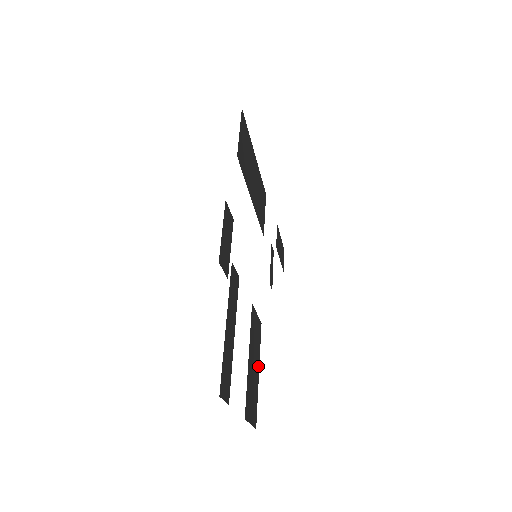
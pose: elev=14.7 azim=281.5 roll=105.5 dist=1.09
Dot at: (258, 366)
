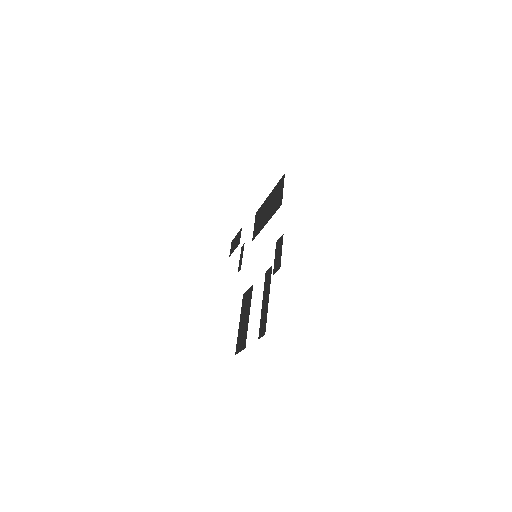
Dot at: (240, 320)
